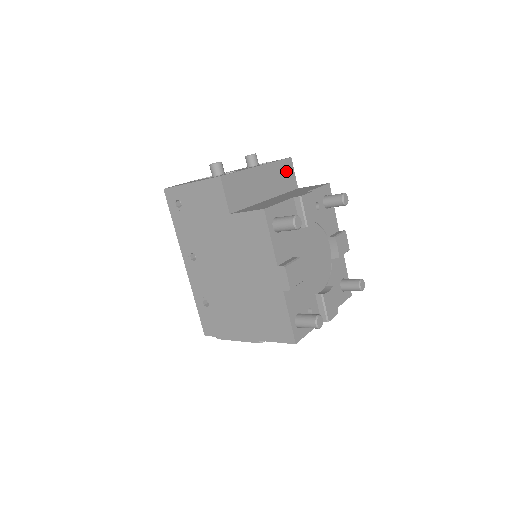
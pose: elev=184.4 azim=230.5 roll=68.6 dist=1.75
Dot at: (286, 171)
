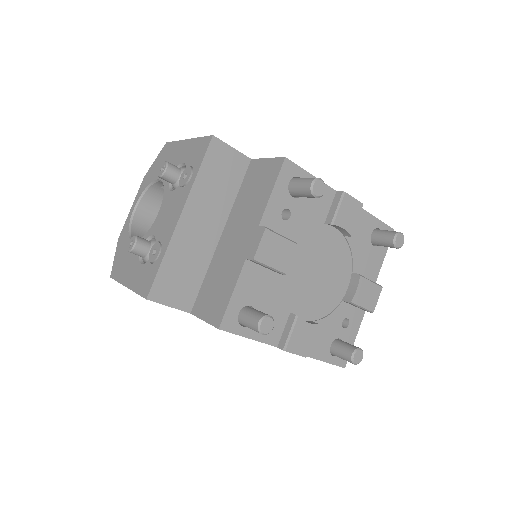
Dot at: (219, 164)
